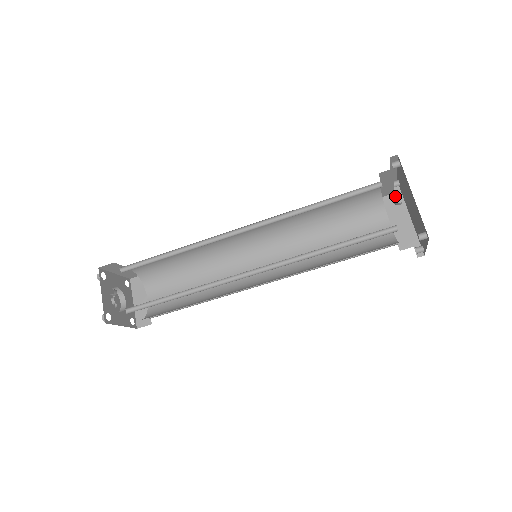
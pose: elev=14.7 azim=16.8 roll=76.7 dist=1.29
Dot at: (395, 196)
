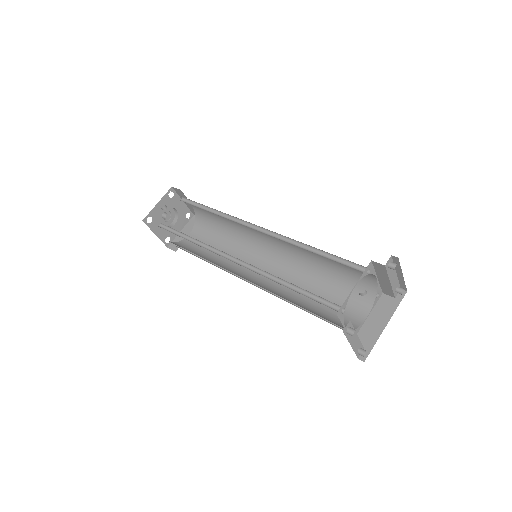
Dot at: (393, 301)
